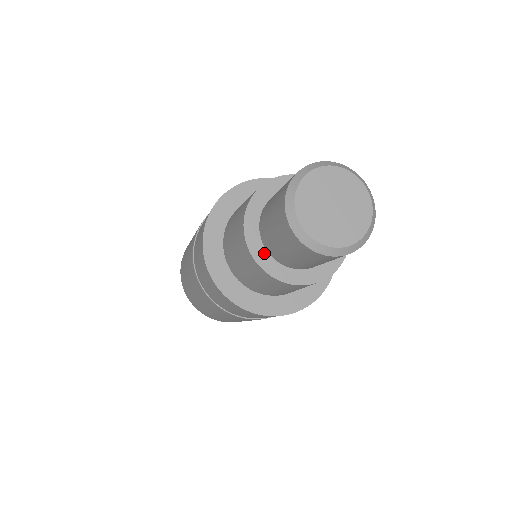
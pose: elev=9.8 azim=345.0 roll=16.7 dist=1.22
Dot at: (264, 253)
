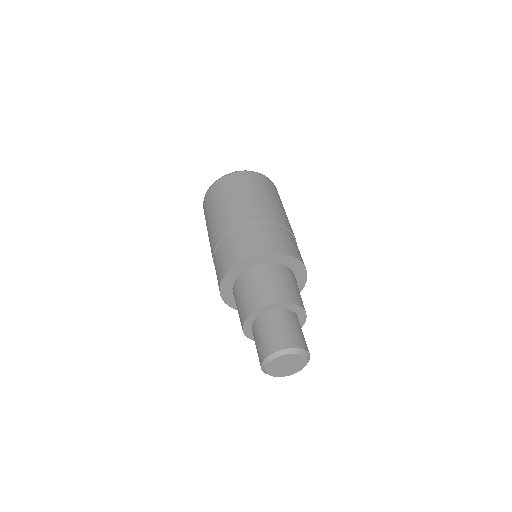
Dot at: occluded
